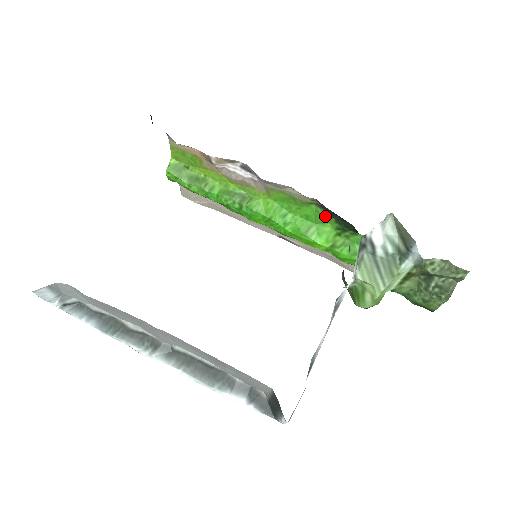
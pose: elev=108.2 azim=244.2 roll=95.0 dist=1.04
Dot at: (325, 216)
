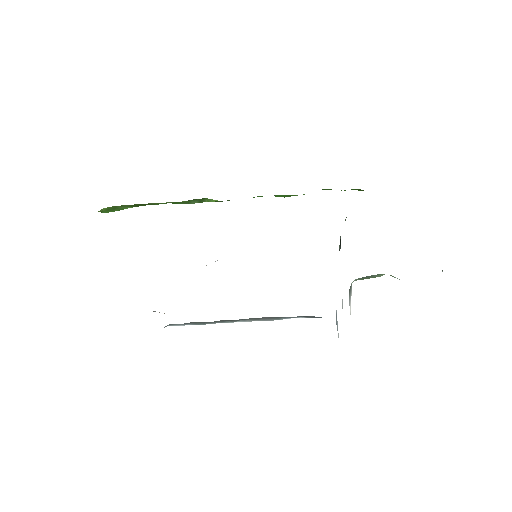
Dot at: occluded
